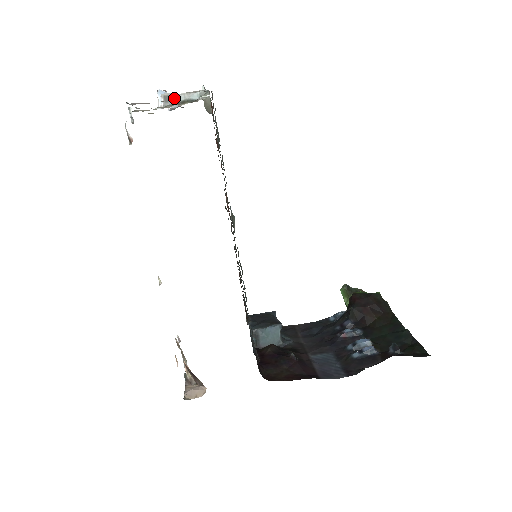
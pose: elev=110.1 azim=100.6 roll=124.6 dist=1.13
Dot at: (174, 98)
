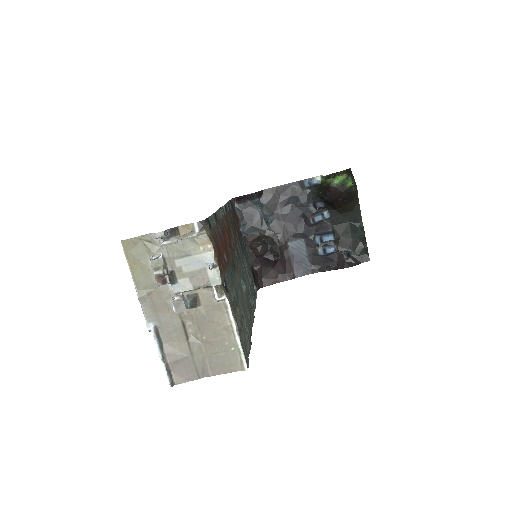
Dot at: (183, 292)
